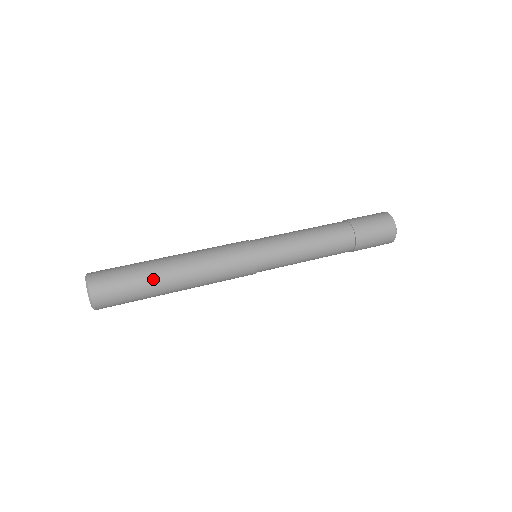
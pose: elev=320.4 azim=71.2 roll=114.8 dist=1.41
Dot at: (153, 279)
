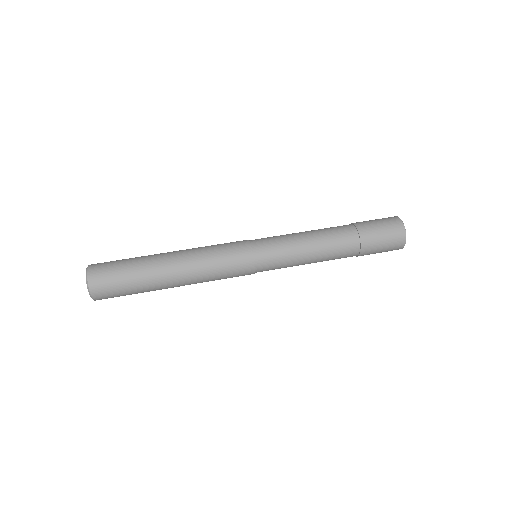
Dot at: (148, 261)
